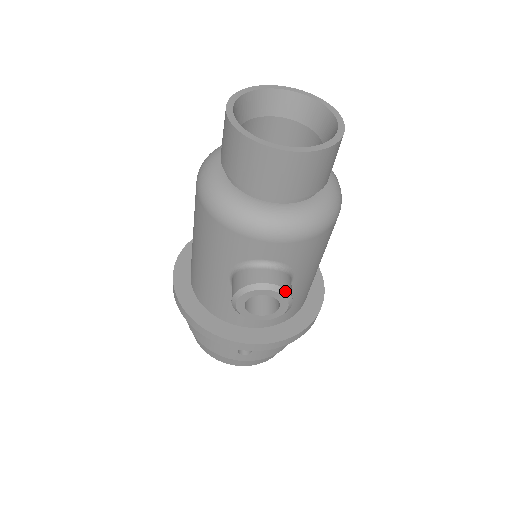
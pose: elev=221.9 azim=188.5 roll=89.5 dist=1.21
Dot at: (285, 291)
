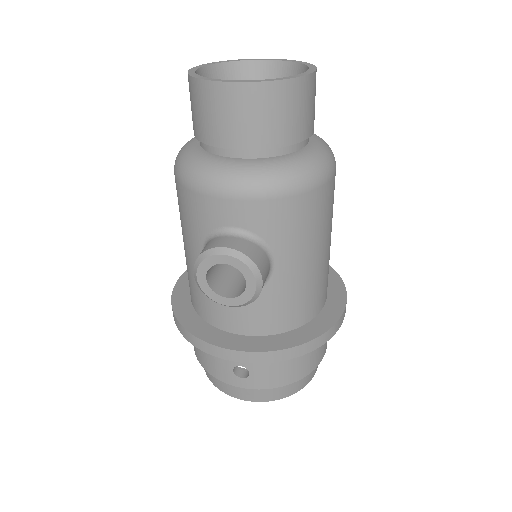
Dot at: (248, 259)
